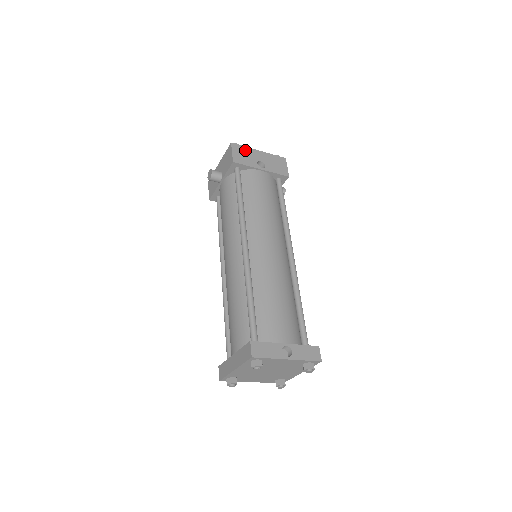
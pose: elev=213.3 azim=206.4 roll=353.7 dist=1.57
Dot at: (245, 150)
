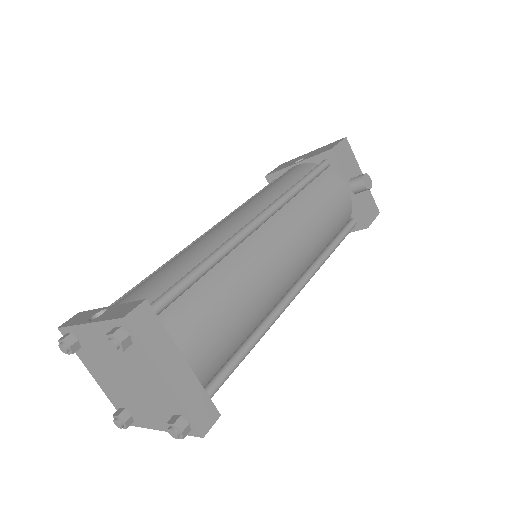
Dot at: occluded
